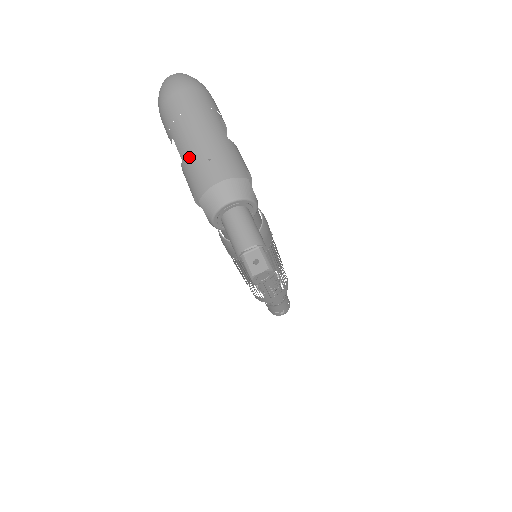
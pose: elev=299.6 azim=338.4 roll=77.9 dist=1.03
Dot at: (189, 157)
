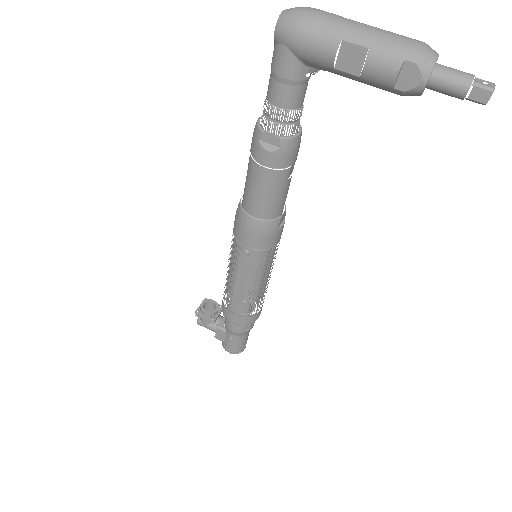
Dot at: (380, 40)
